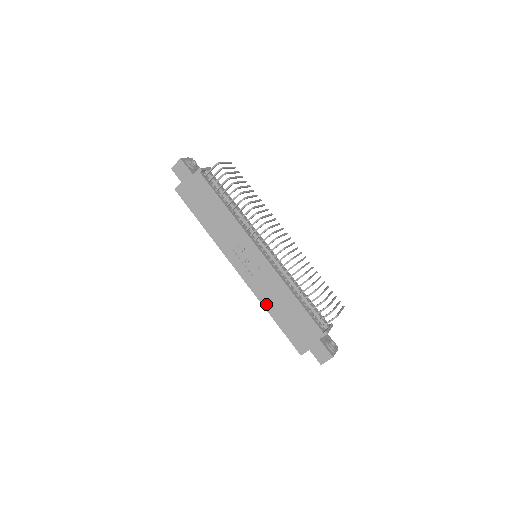
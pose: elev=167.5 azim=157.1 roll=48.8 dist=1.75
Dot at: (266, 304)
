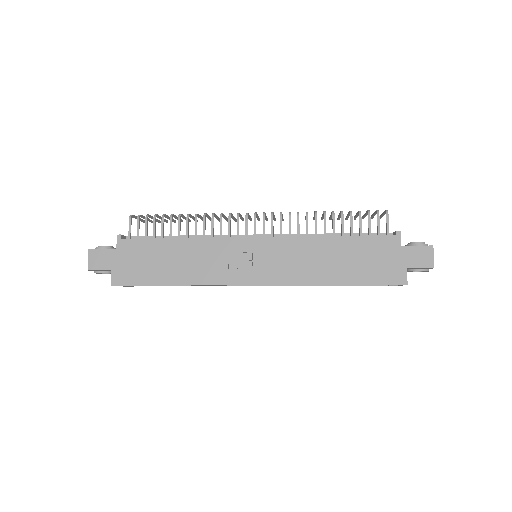
Dot at: (318, 279)
